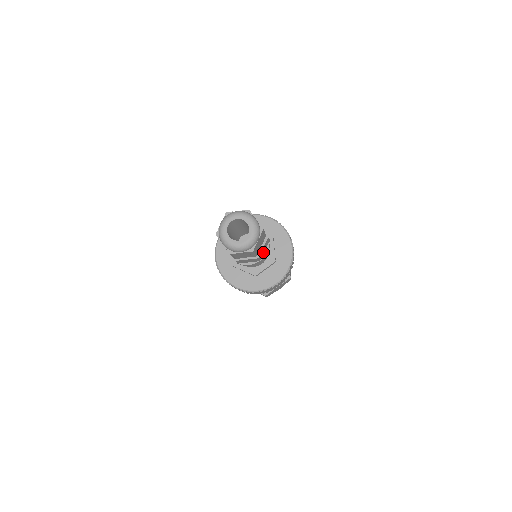
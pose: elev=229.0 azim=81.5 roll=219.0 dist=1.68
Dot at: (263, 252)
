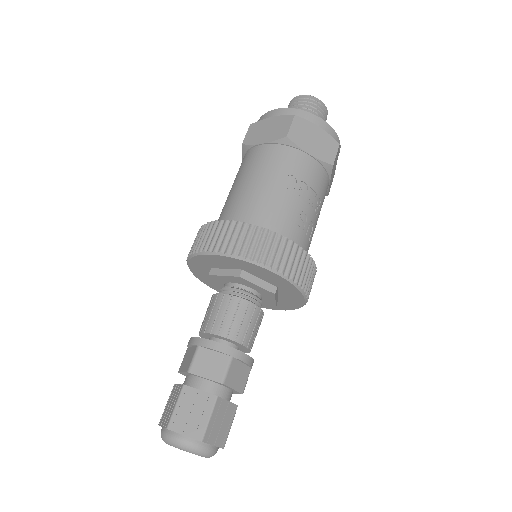
Dot at: (242, 371)
